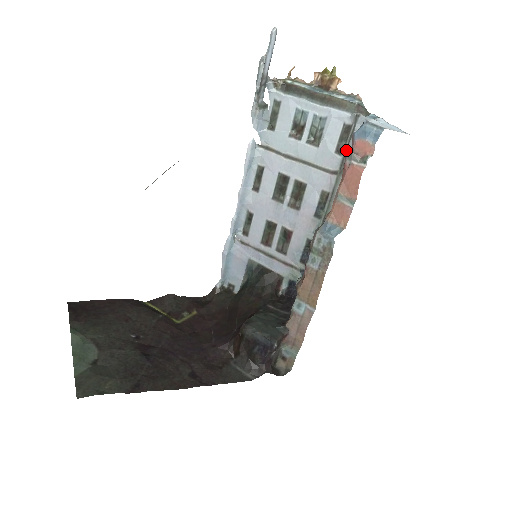
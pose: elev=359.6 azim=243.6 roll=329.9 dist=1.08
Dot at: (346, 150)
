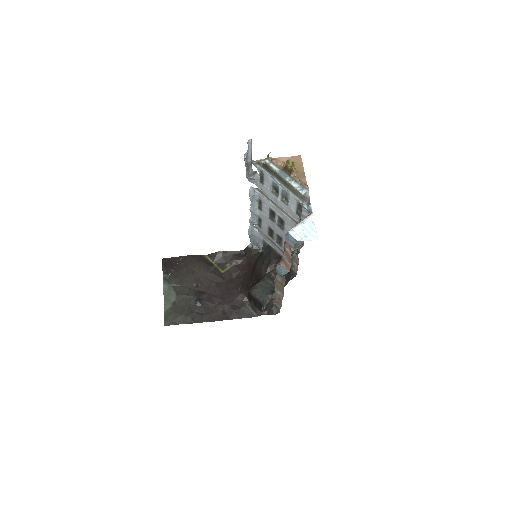
Dot at: (300, 216)
